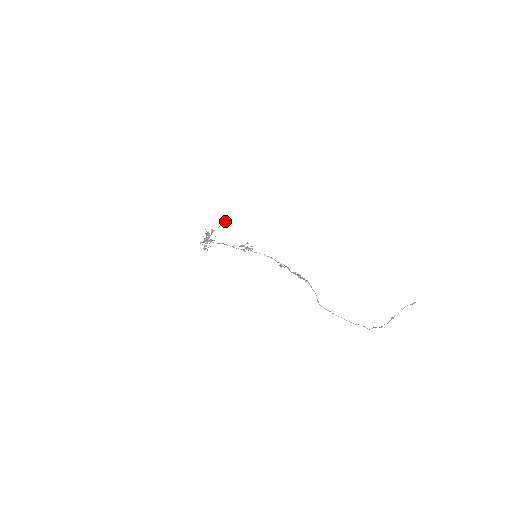
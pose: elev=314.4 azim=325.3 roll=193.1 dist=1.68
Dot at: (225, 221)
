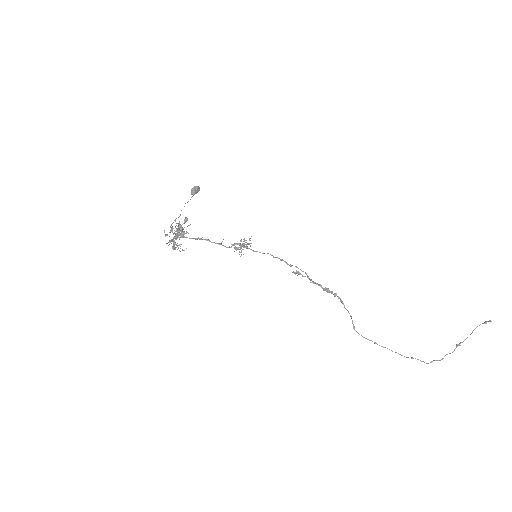
Dot at: (198, 188)
